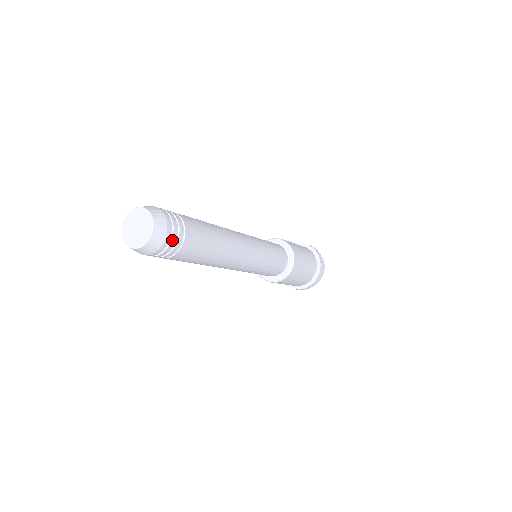
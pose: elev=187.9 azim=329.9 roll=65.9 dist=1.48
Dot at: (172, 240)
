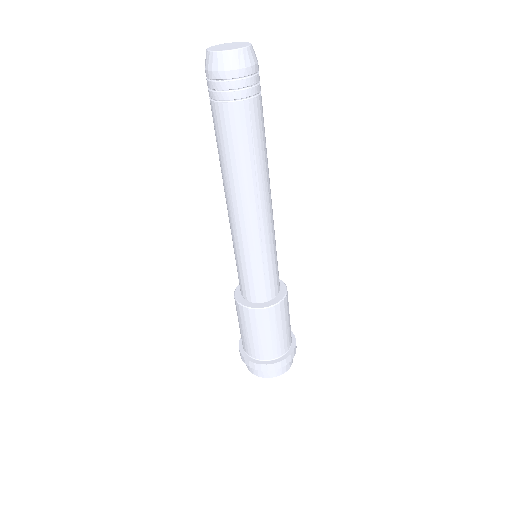
Dot at: (256, 76)
